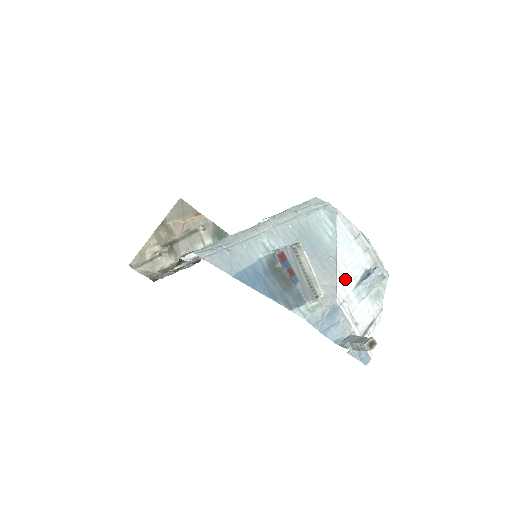
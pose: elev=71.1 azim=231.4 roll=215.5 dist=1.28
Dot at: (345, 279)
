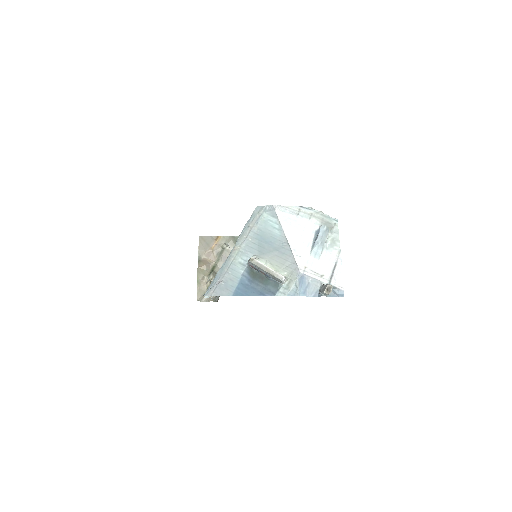
Dot at: (301, 251)
